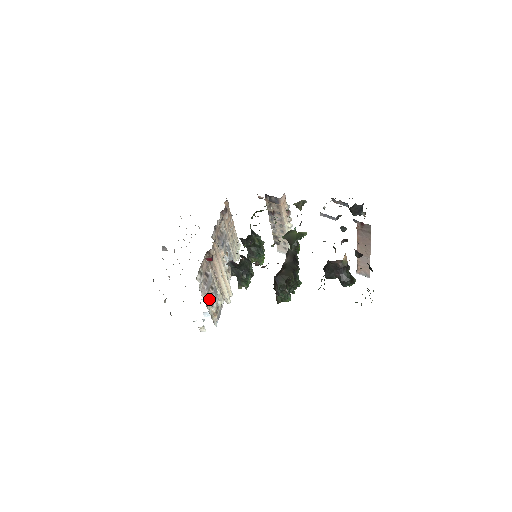
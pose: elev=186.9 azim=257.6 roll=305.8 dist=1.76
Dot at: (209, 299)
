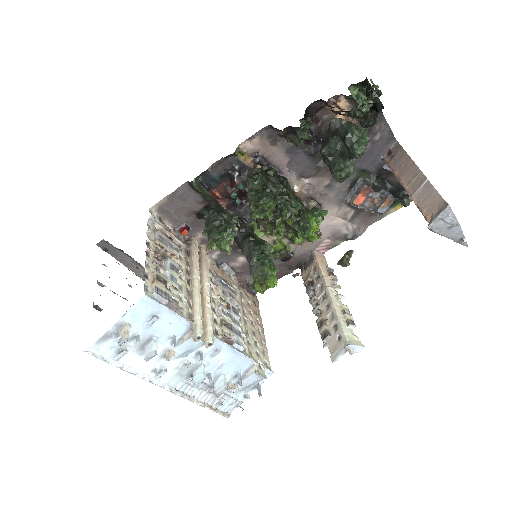
Dot at: (156, 250)
